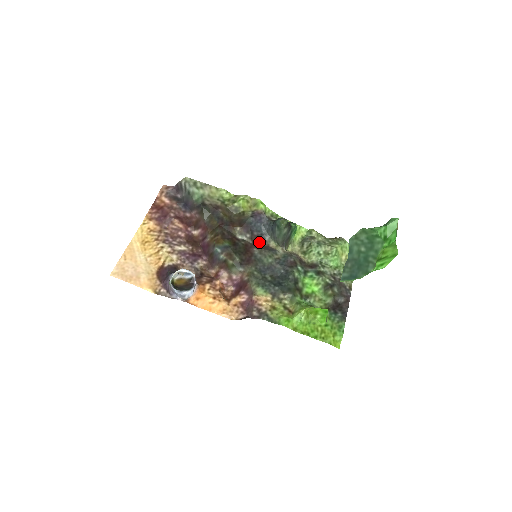
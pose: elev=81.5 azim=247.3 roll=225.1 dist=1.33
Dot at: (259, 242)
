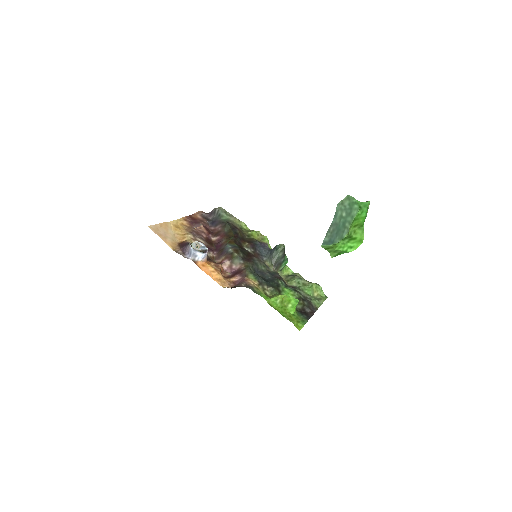
Dot at: (258, 258)
